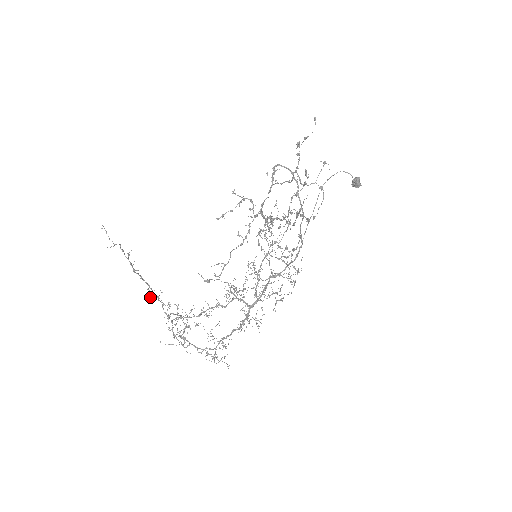
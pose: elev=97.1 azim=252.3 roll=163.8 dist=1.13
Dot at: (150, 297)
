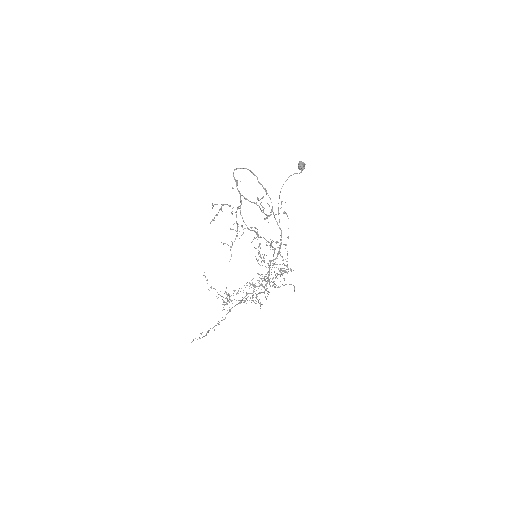
Dot at: occluded
